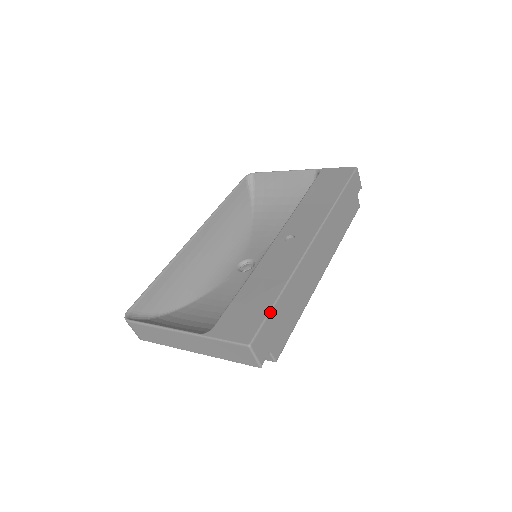
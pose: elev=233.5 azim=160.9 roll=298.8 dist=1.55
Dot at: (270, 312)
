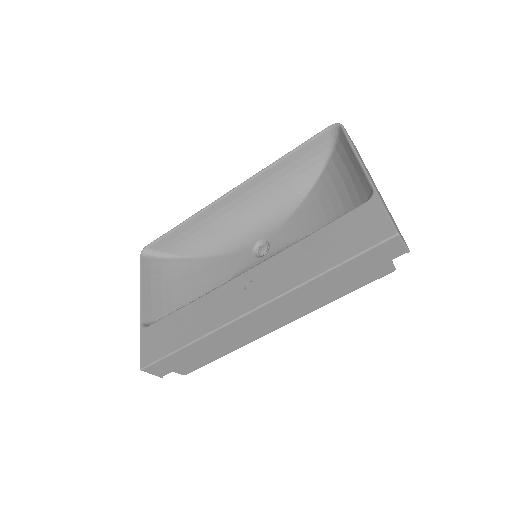
Dot at: (169, 355)
